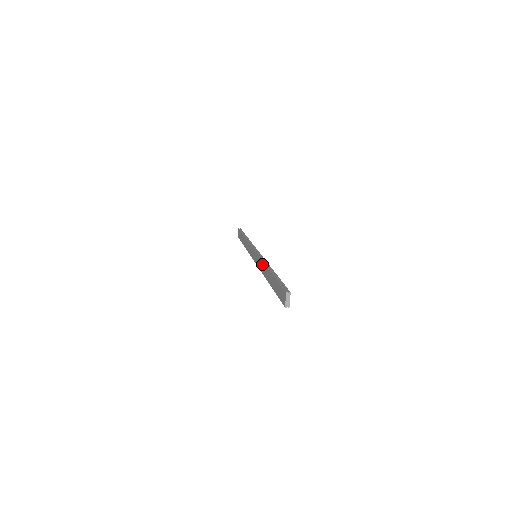
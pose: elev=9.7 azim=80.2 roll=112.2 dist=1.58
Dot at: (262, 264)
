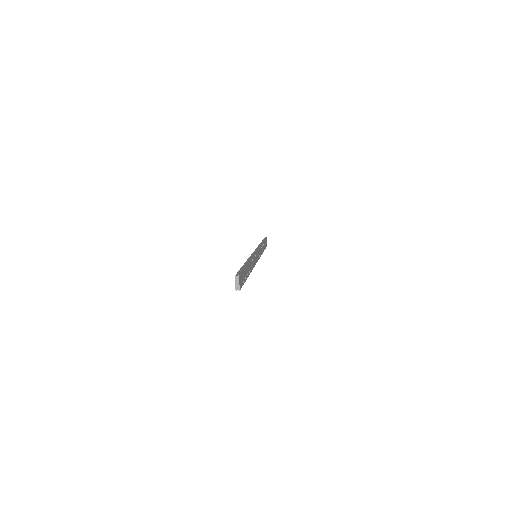
Dot at: occluded
